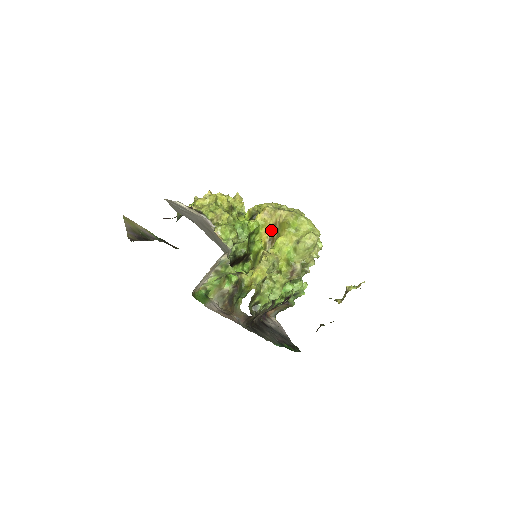
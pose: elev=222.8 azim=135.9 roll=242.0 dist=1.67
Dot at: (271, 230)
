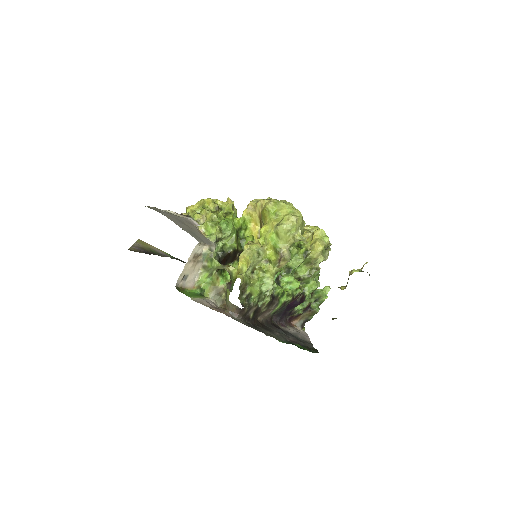
Dot at: (259, 224)
